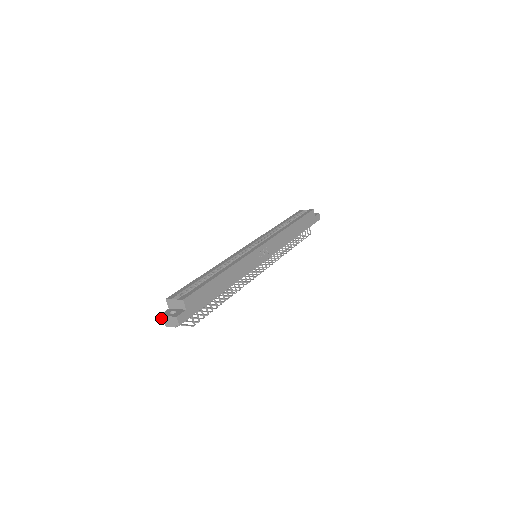
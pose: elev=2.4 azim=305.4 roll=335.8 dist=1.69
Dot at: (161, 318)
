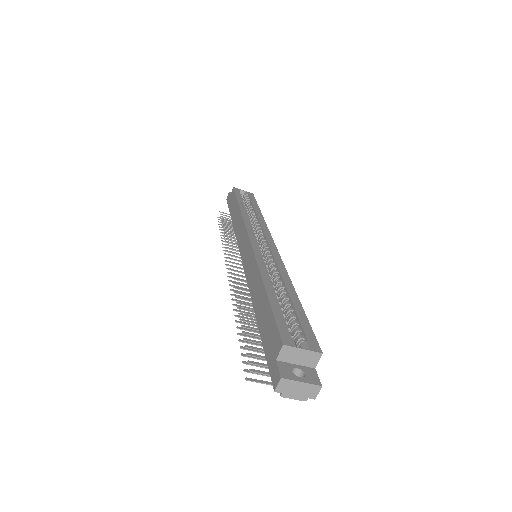
Dot at: (283, 383)
